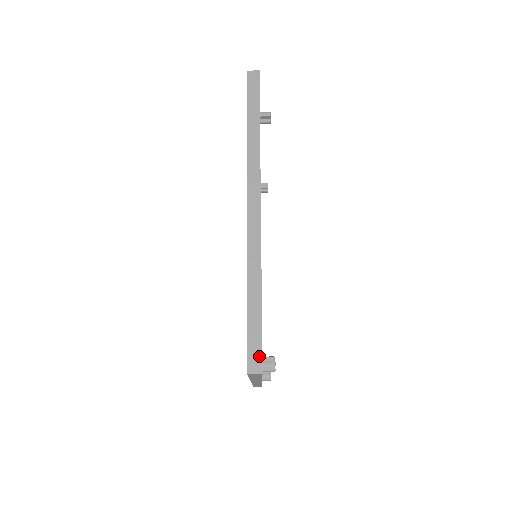
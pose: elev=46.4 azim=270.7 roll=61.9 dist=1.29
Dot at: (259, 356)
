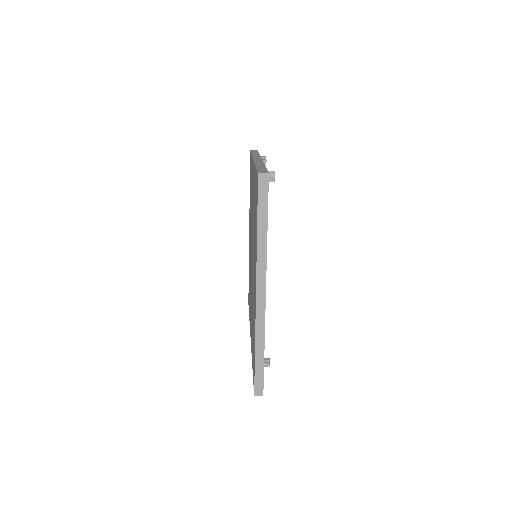
Dot at: (262, 387)
